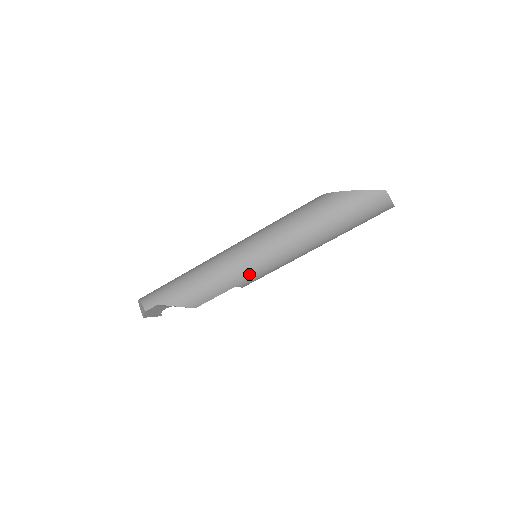
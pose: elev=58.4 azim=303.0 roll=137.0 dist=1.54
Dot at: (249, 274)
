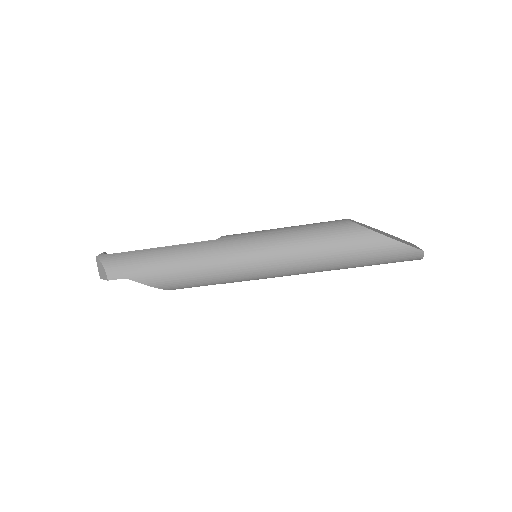
Dot at: (246, 279)
